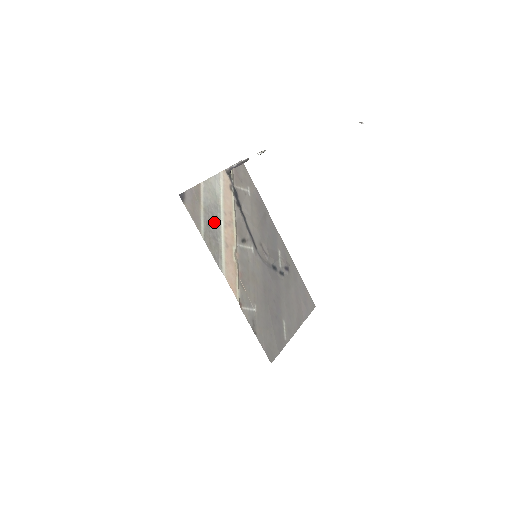
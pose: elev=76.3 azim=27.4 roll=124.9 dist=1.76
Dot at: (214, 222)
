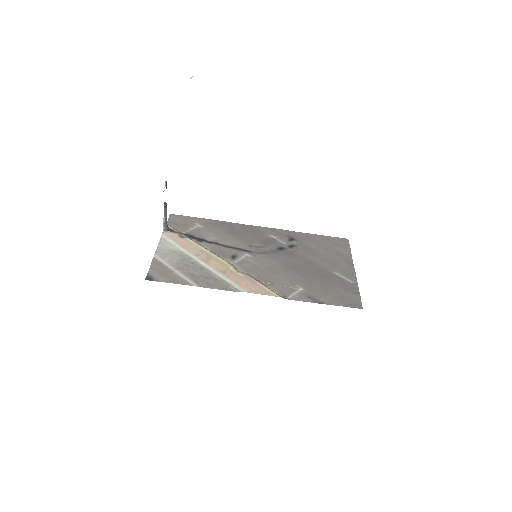
Dot at: (195, 269)
